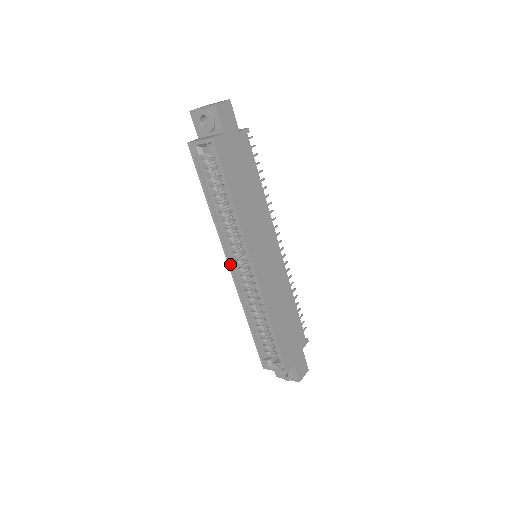
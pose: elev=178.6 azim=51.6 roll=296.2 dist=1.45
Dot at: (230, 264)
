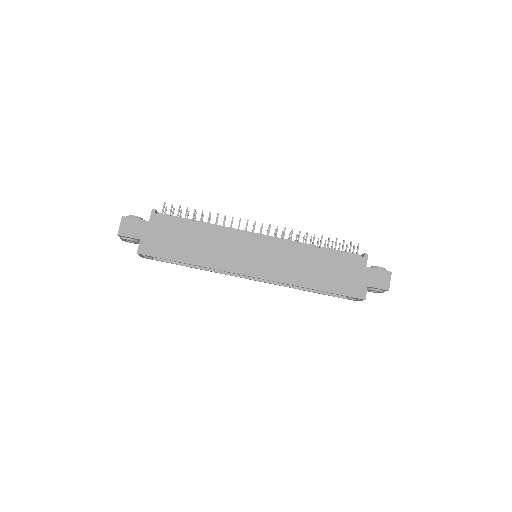
Dot at: occluded
